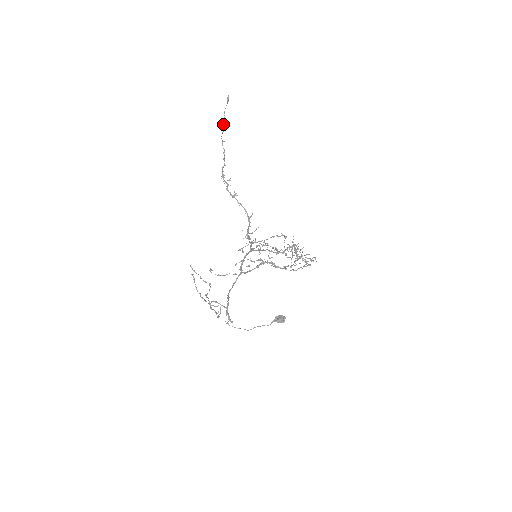
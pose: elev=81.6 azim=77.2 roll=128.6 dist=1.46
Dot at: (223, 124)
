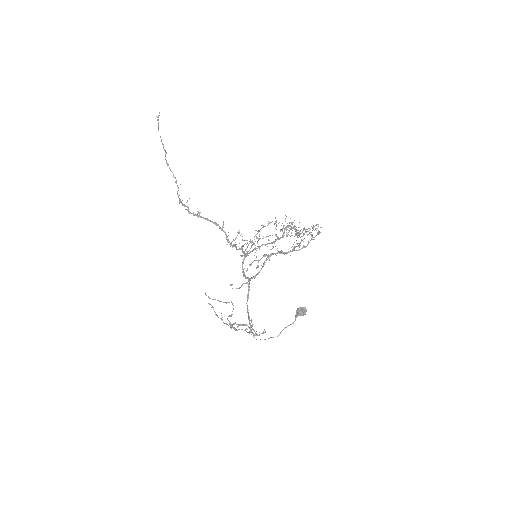
Dot at: (163, 146)
